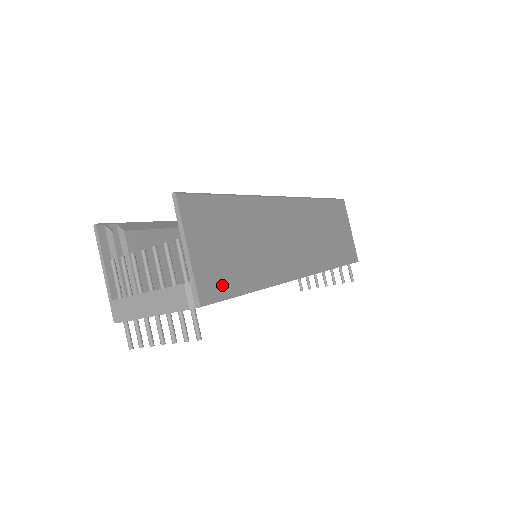
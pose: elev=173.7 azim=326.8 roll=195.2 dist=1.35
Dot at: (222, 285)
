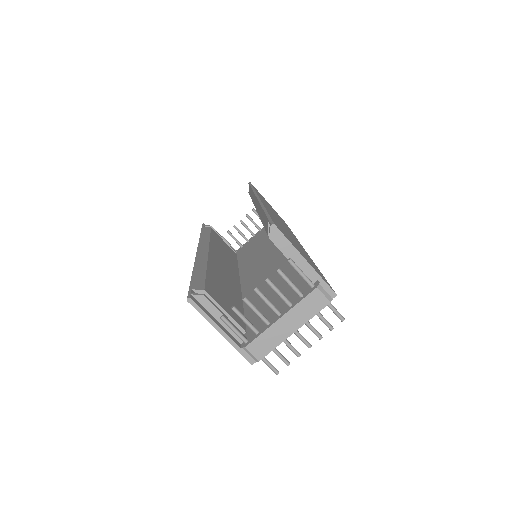
Dot at: (321, 275)
